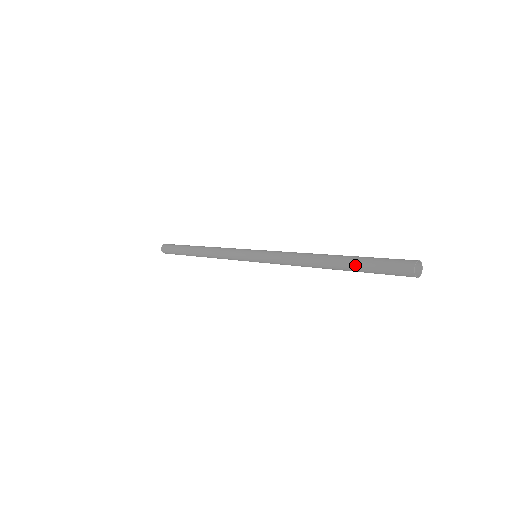
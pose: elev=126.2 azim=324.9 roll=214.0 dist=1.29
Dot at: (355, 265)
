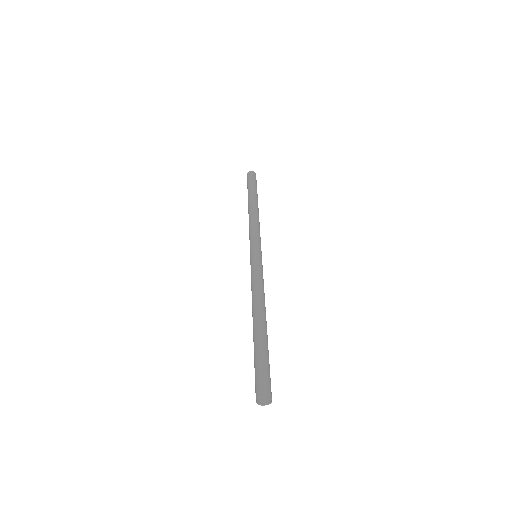
Dot at: (255, 346)
